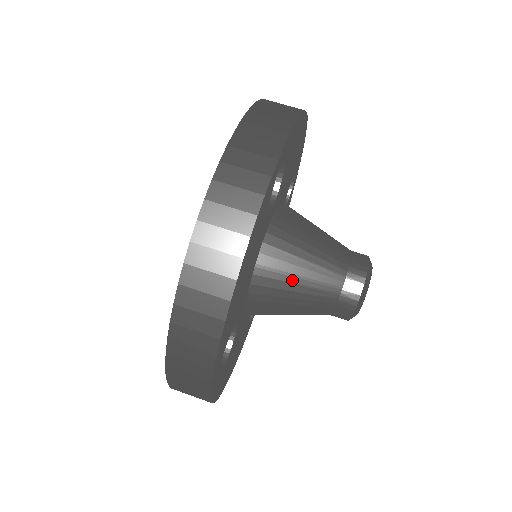
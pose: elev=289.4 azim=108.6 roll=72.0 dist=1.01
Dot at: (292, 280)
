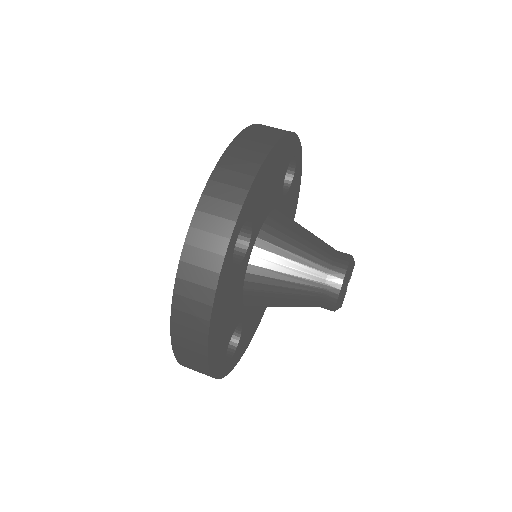
Dot at: (276, 295)
